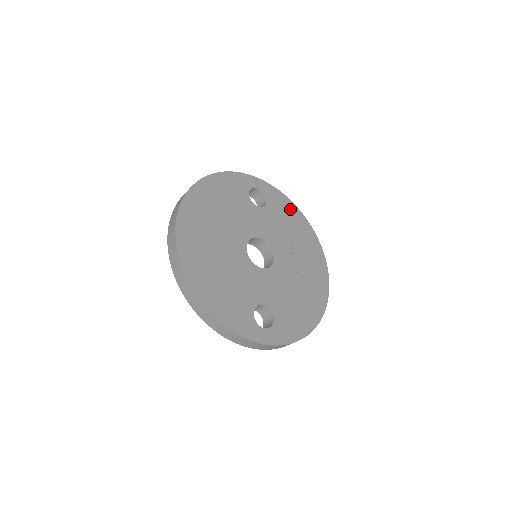
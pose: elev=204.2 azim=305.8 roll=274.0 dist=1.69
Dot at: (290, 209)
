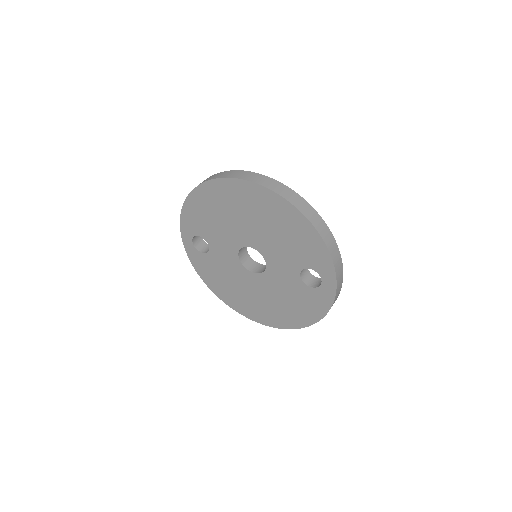
Dot at: occluded
